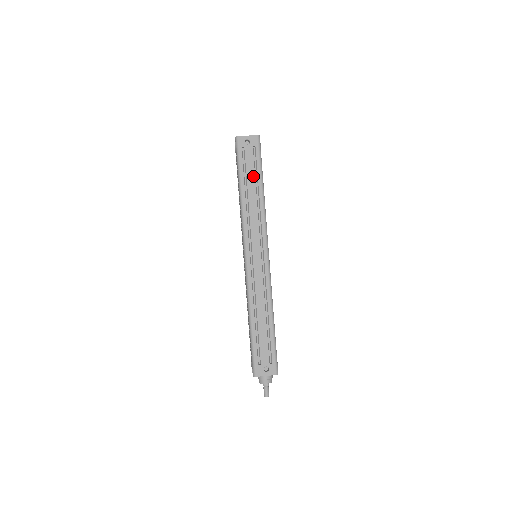
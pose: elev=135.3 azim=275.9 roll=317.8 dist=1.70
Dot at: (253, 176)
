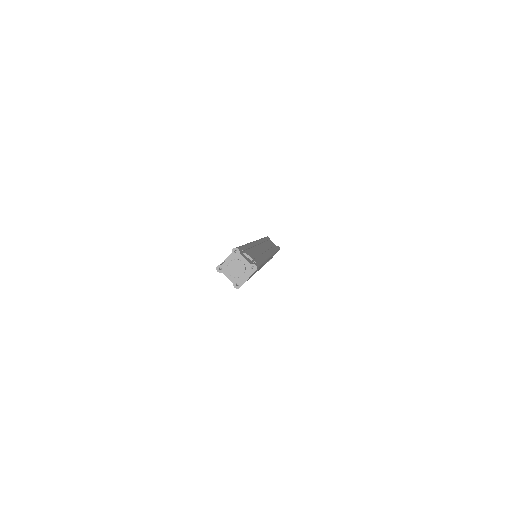
Dot at: occluded
